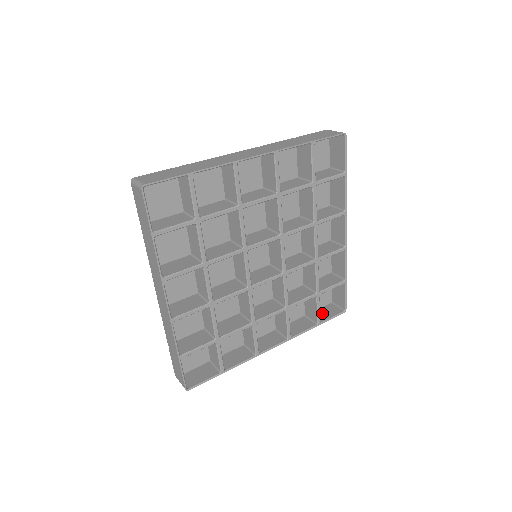
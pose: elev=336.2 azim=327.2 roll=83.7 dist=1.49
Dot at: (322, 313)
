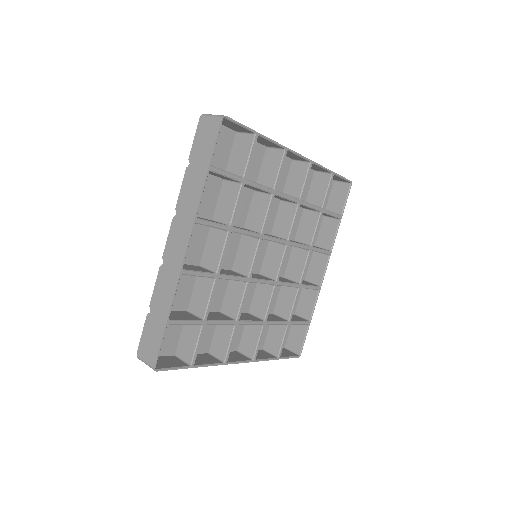
Dot at: occluded
